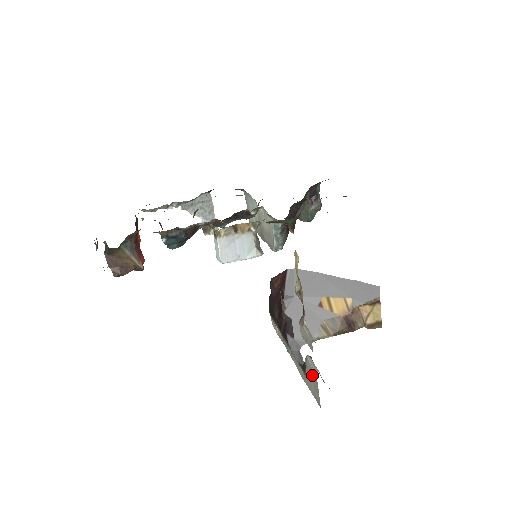
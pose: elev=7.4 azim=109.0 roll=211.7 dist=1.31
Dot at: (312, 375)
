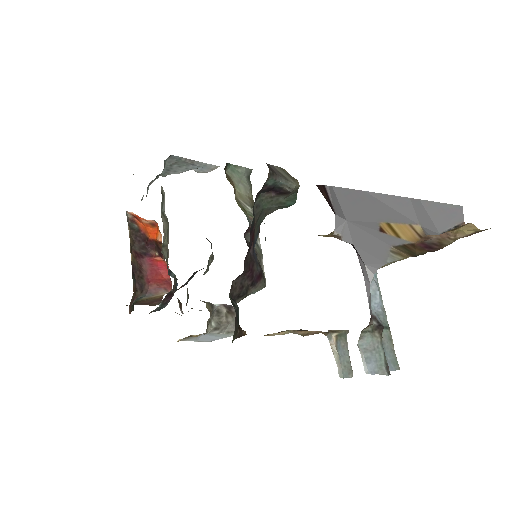
Dot at: occluded
